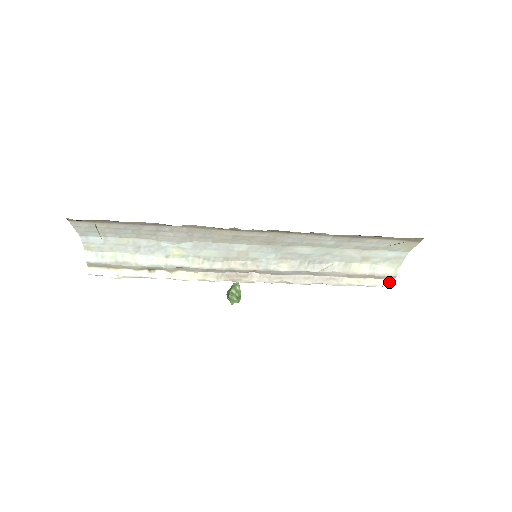
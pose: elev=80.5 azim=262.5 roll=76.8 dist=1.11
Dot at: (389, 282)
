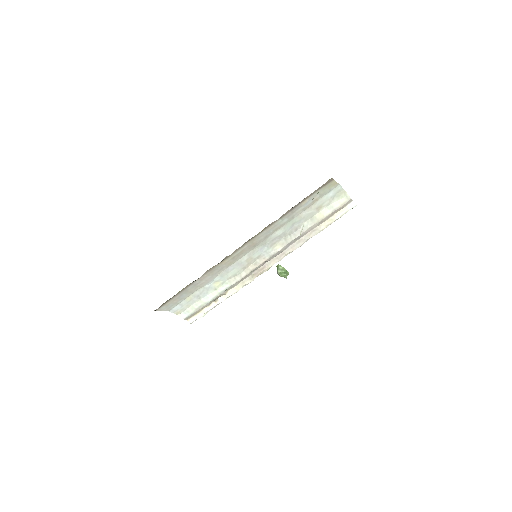
Dot at: (351, 205)
